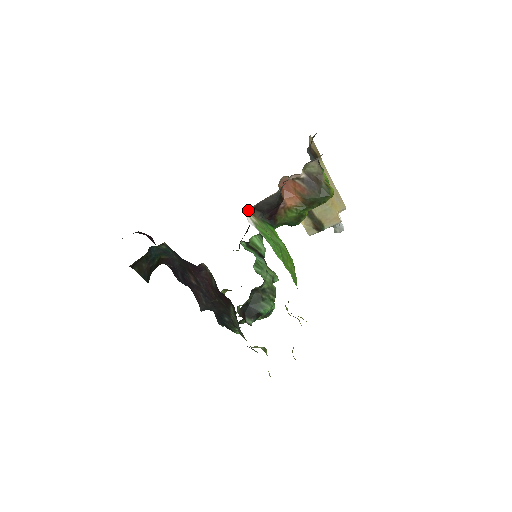
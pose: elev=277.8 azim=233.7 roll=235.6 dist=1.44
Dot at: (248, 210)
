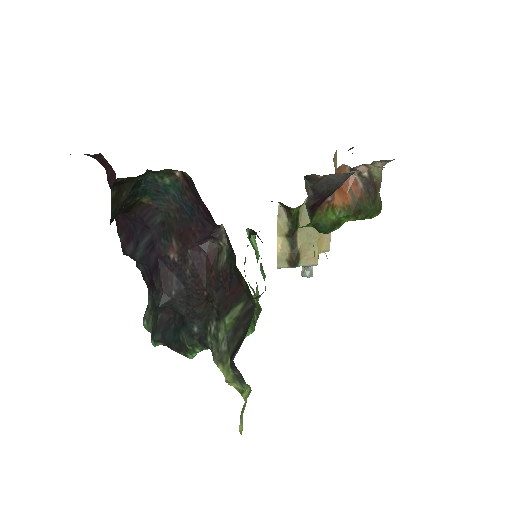
Dot at: (305, 181)
